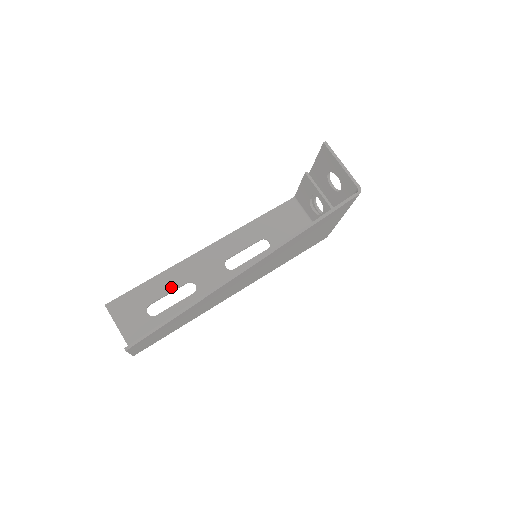
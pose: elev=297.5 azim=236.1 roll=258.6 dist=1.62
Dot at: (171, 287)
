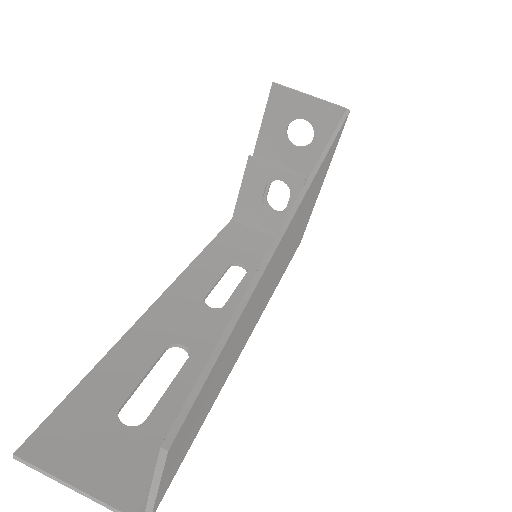
Dot at: (143, 364)
